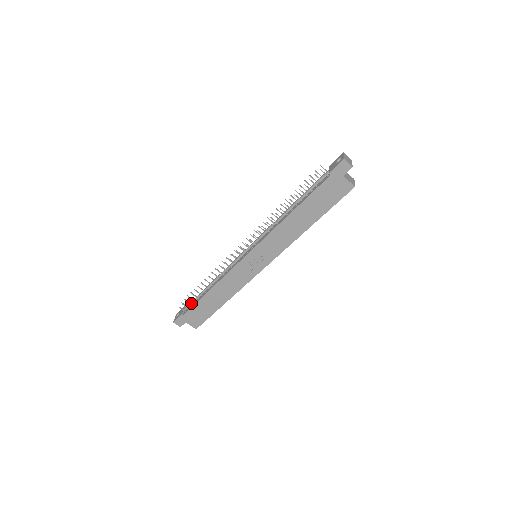
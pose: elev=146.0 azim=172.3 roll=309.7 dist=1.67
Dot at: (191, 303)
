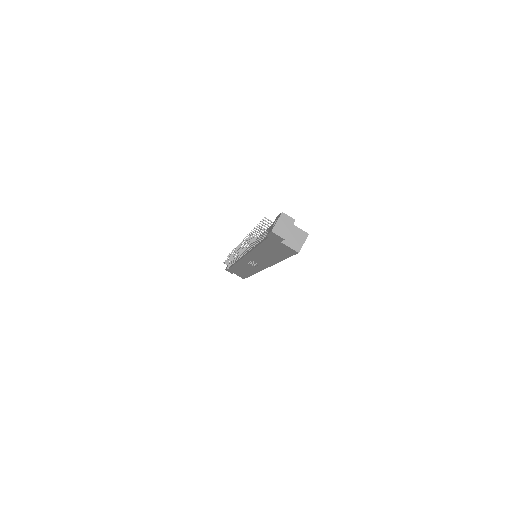
Dot at: occluded
